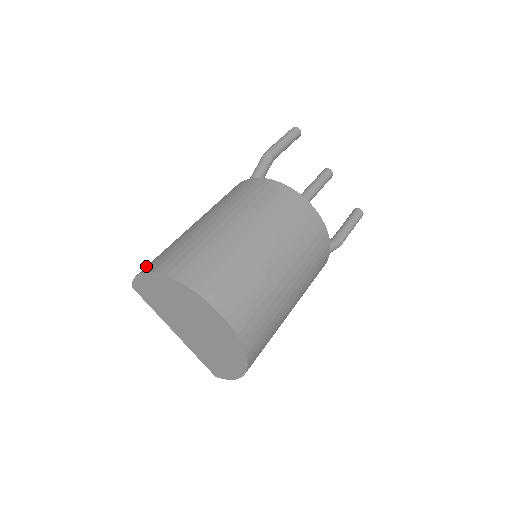
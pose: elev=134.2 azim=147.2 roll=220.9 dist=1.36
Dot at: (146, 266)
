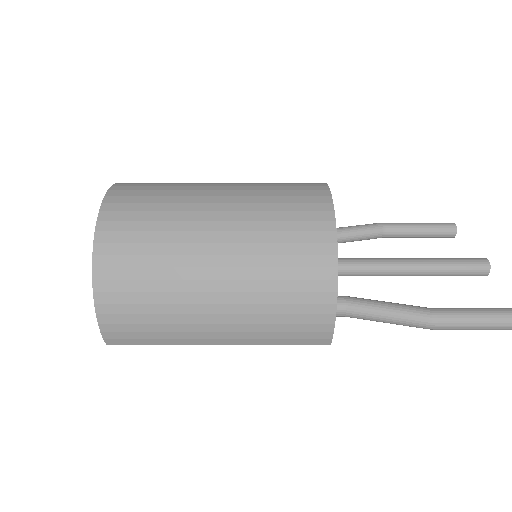
Dot at: occluded
